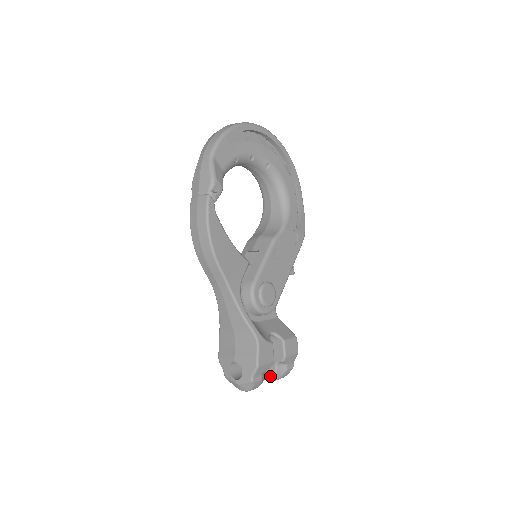
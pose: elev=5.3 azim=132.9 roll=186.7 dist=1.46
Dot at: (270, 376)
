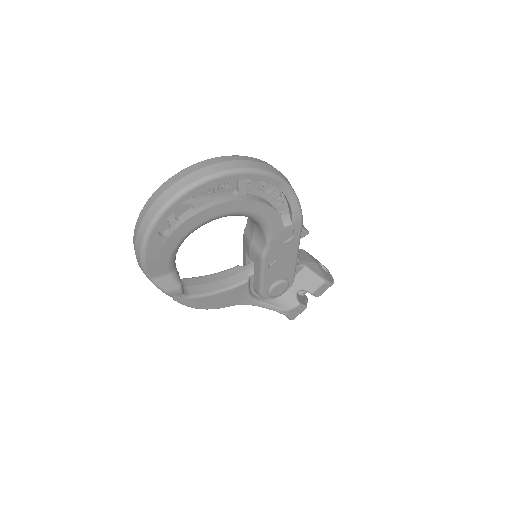
Dot at: occluded
